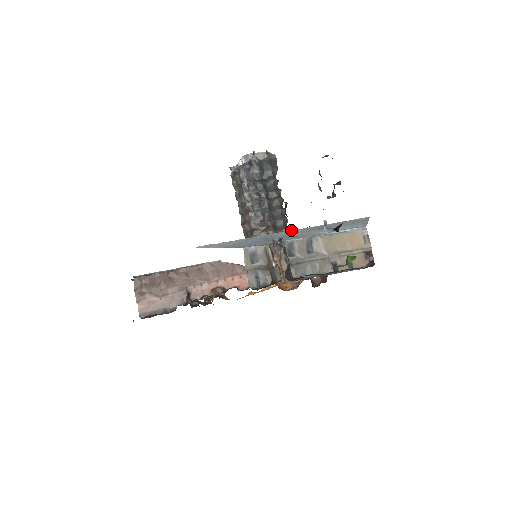
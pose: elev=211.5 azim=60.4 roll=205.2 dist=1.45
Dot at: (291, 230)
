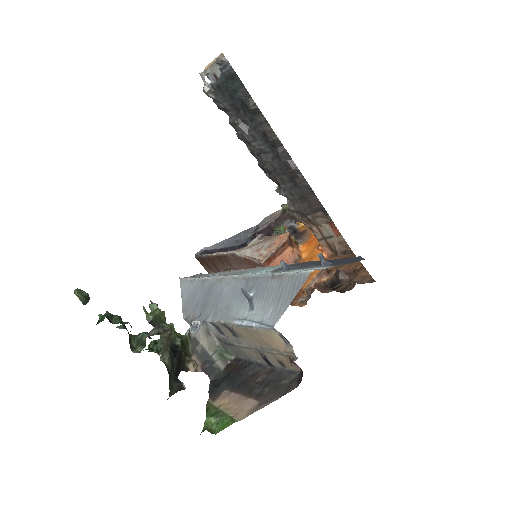
Dot at: (232, 276)
